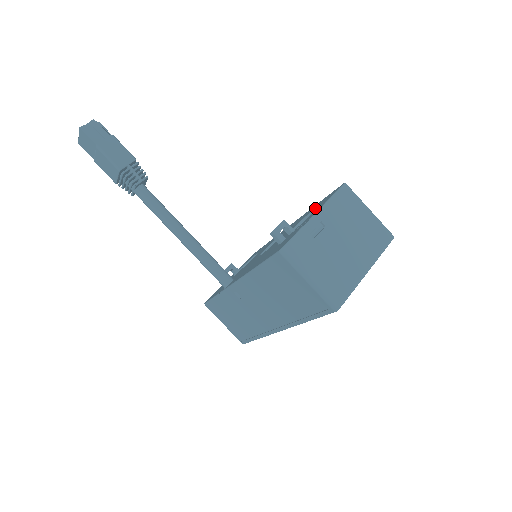
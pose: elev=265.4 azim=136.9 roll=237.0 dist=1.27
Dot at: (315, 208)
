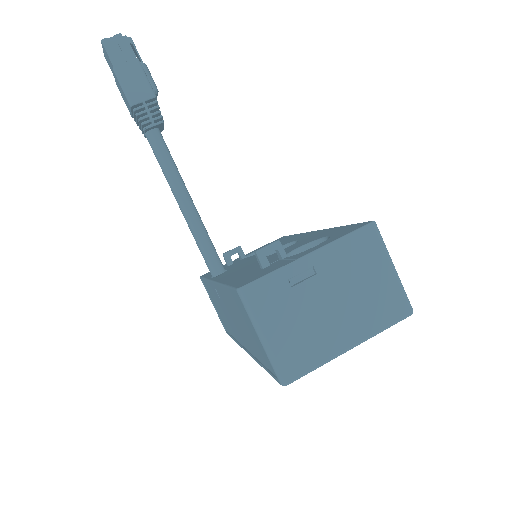
Dot at: (329, 236)
